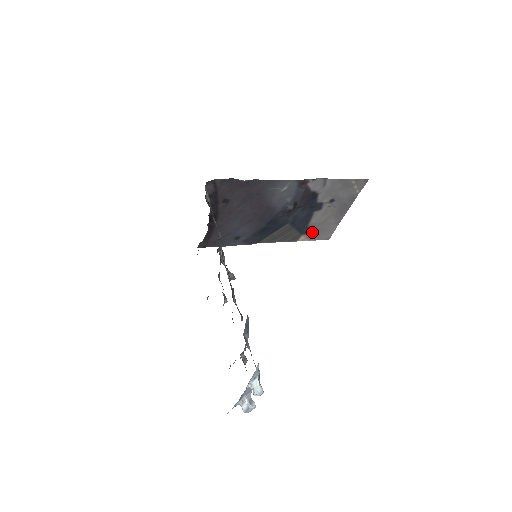
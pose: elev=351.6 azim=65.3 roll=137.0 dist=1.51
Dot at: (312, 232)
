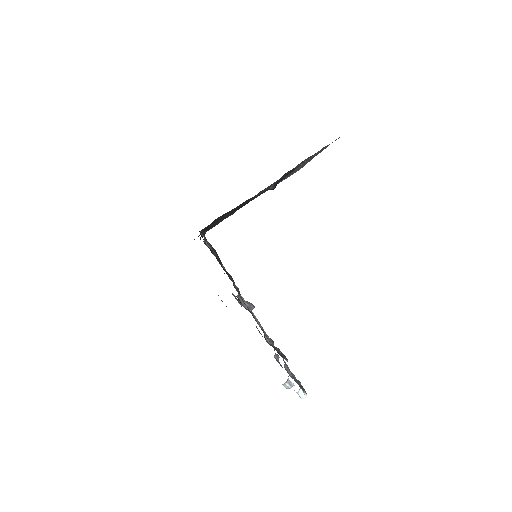
Dot at: (286, 177)
